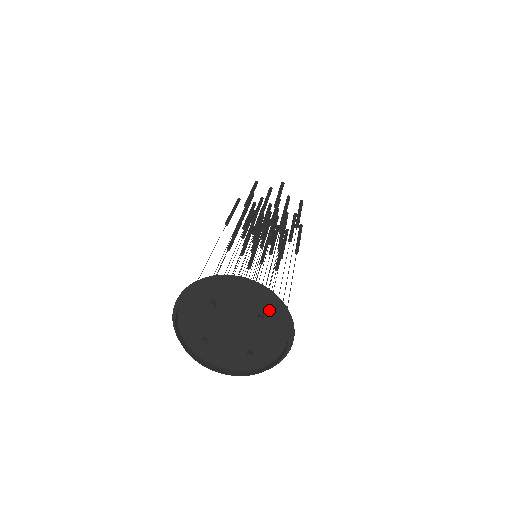
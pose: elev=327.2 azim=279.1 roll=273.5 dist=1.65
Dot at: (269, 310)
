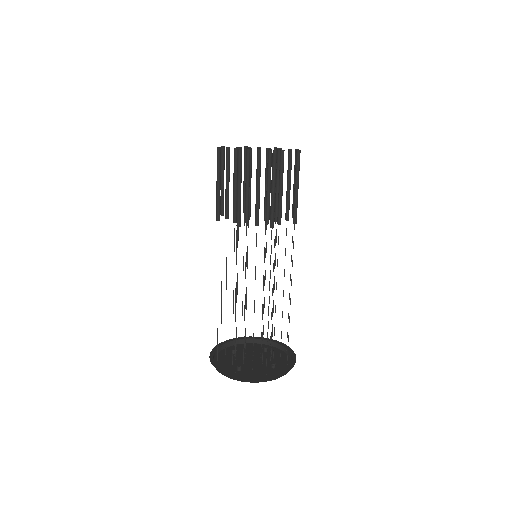
Dot at: occluded
